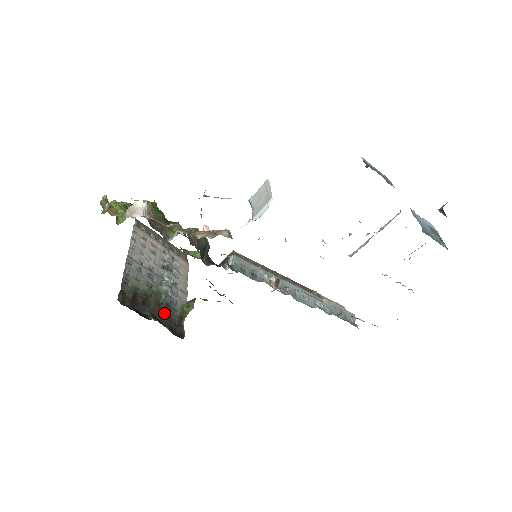
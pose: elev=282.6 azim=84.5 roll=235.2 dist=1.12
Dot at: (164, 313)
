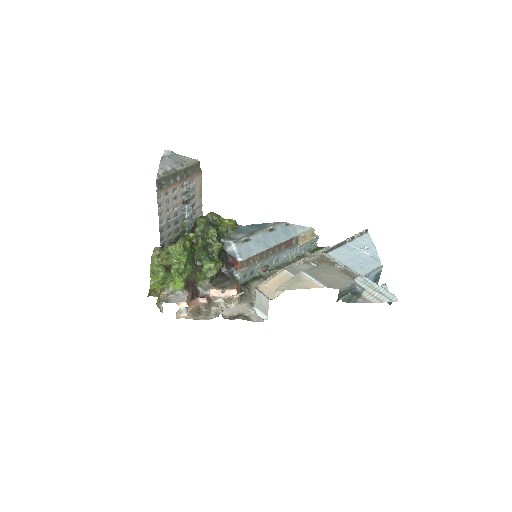
Dot at: occluded
